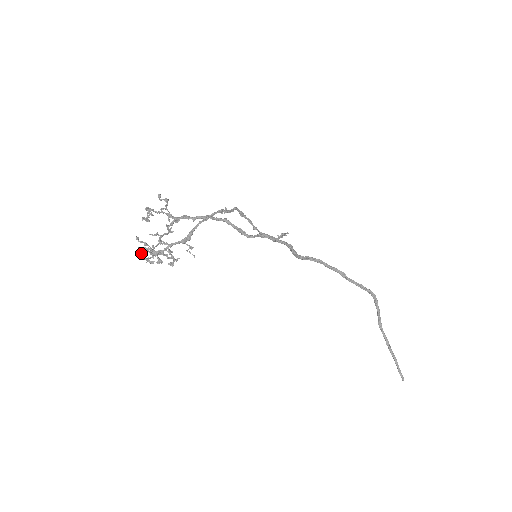
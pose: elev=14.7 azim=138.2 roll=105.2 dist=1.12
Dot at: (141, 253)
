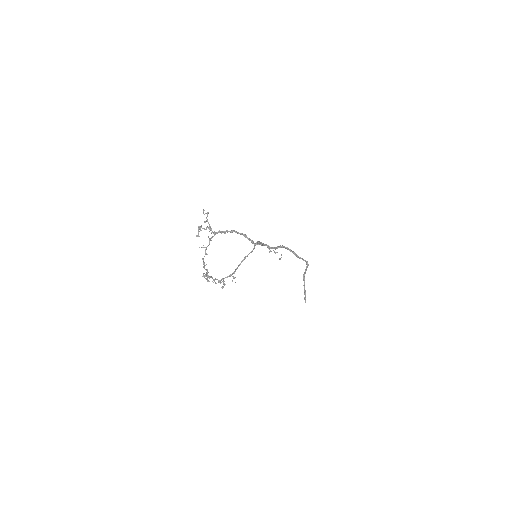
Dot at: occluded
